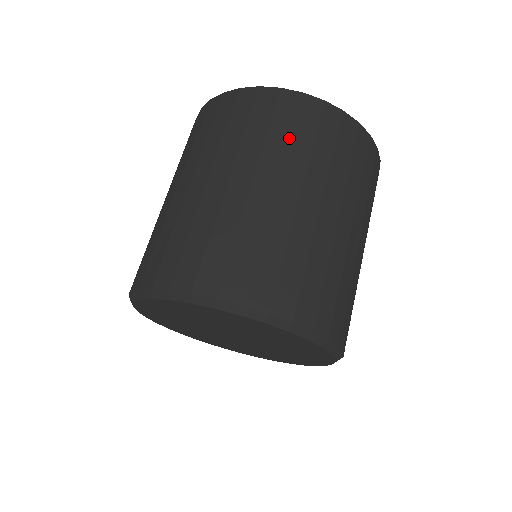
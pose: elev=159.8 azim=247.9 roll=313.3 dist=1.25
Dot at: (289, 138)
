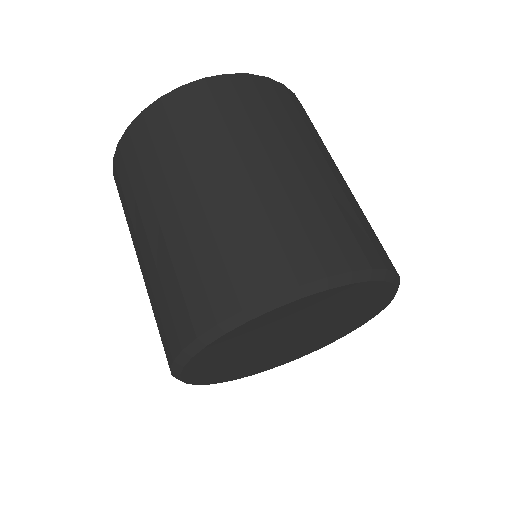
Dot at: (288, 117)
